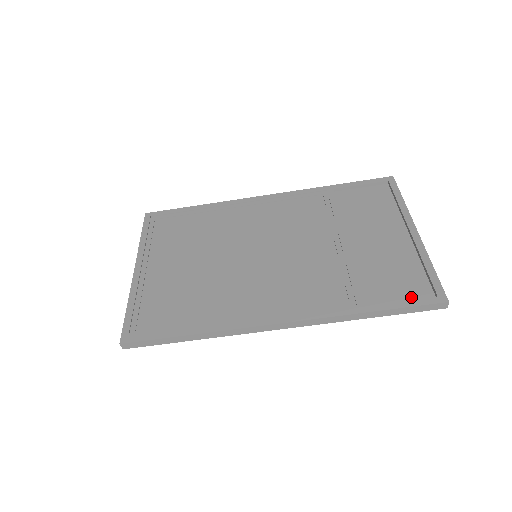
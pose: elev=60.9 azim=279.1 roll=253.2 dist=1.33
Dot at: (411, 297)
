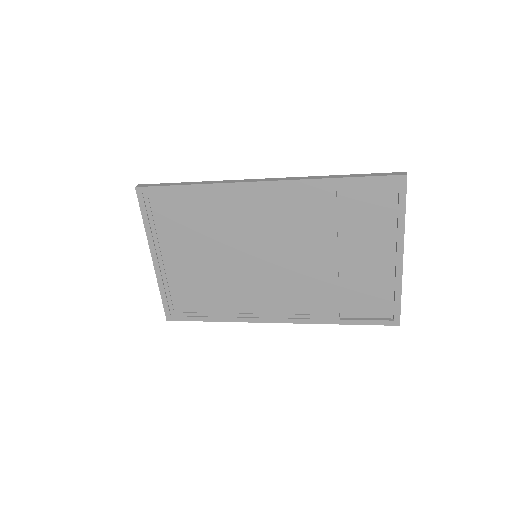
Dot at: (375, 314)
